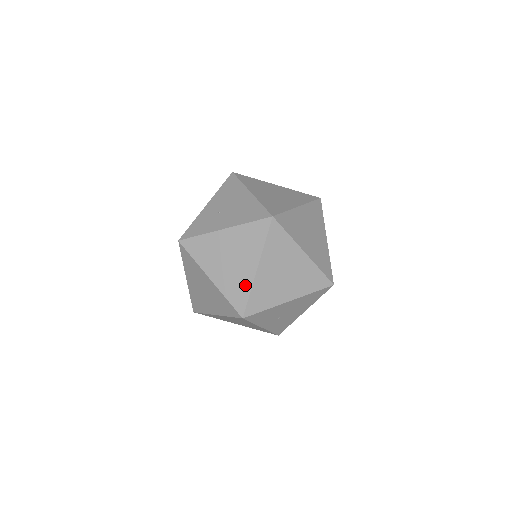
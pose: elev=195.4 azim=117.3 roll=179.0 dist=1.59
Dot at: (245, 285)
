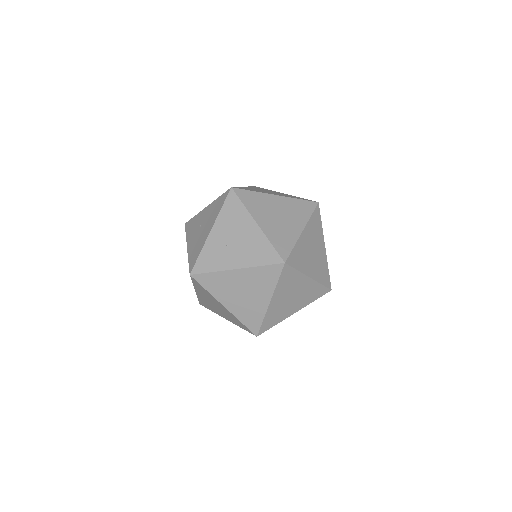
Dot at: (259, 314)
